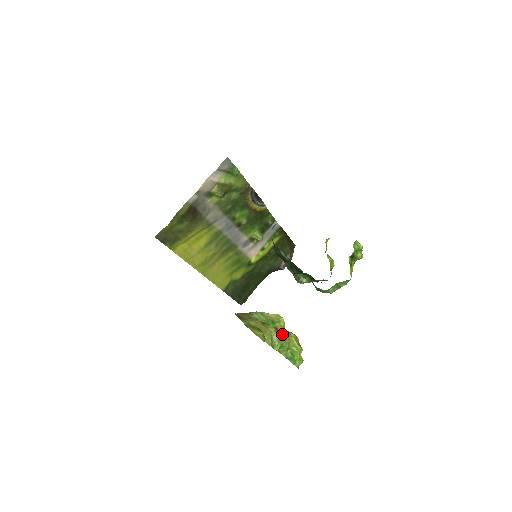
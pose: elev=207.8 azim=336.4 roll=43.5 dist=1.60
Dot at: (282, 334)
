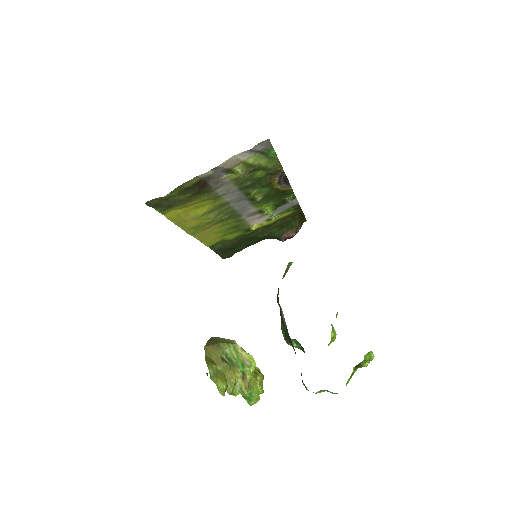
Dot at: (247, 383)
